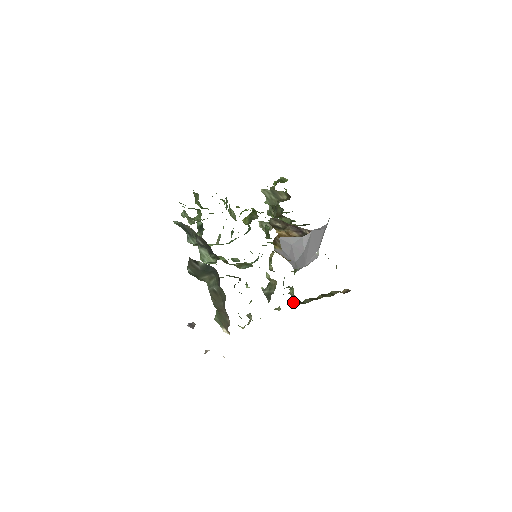
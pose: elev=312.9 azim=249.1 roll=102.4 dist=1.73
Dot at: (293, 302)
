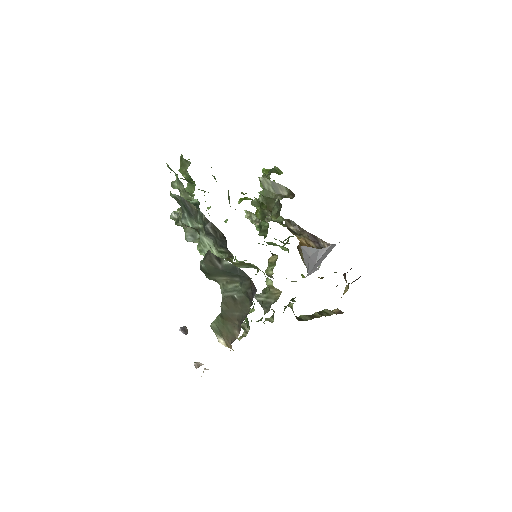
Dot at: occluded
